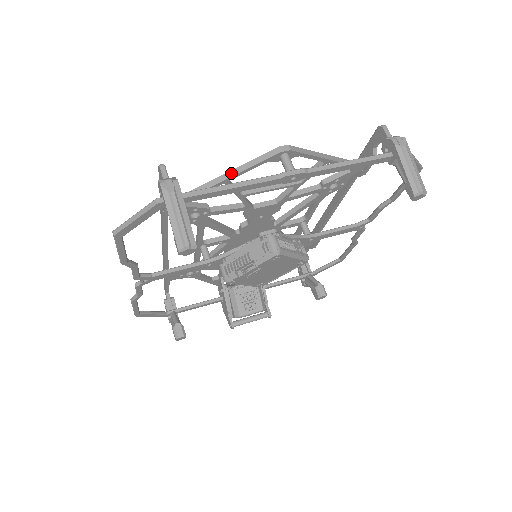
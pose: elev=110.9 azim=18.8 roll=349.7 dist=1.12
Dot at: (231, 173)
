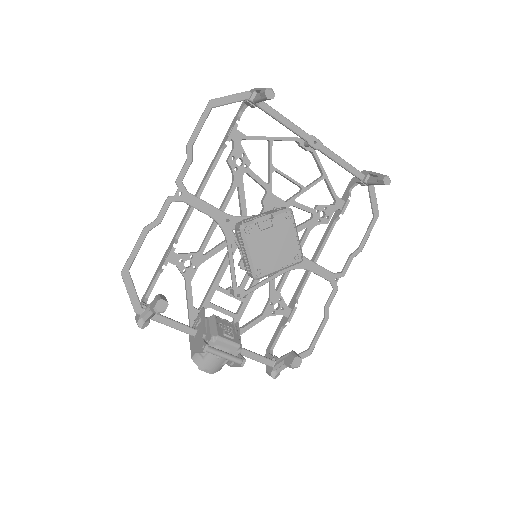
Dot at: (275, 137)
